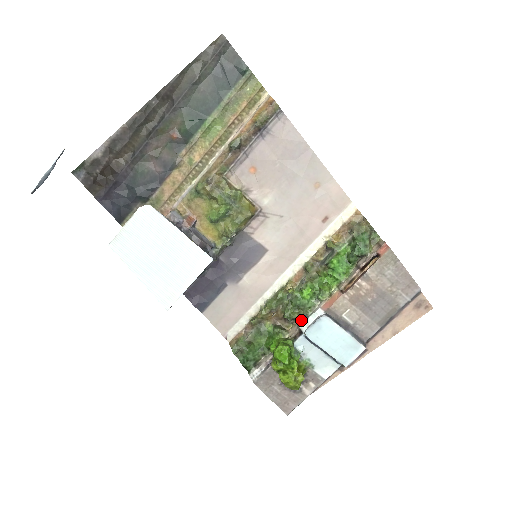
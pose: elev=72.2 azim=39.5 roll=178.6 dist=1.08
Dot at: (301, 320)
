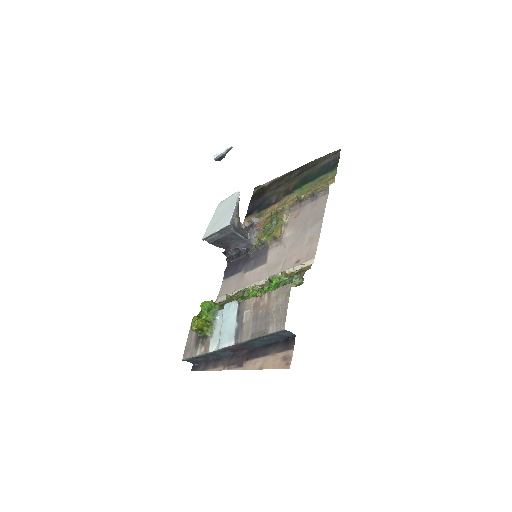
Dot at: occluded
